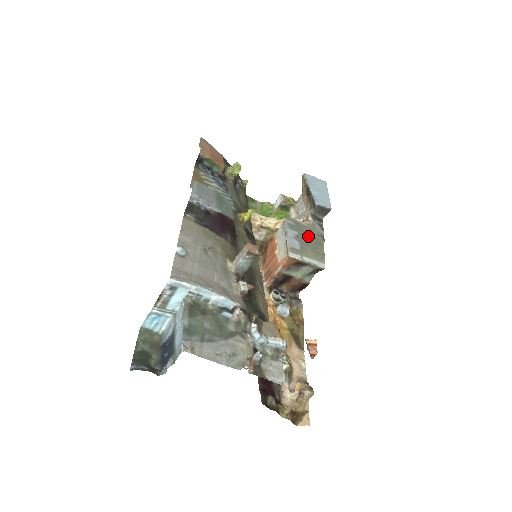
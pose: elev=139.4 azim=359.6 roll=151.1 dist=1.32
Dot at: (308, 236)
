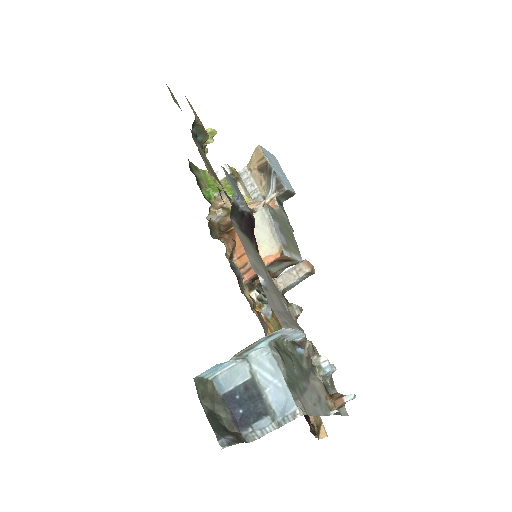
Dot at: (284, 226)
